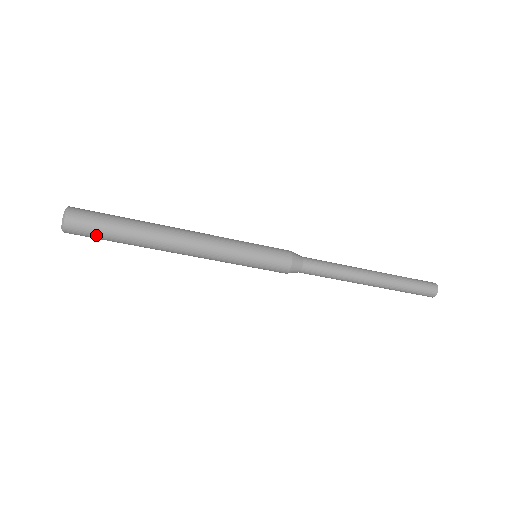
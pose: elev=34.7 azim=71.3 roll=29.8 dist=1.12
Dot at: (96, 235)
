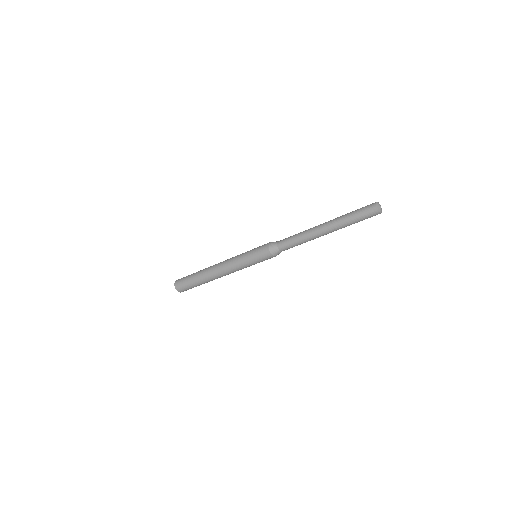
Dot at: (186, 285)
